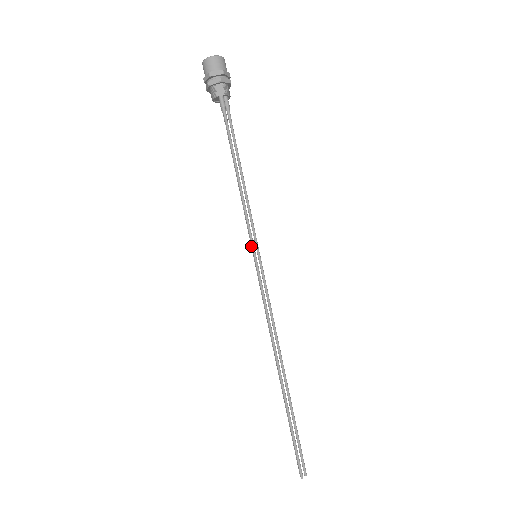
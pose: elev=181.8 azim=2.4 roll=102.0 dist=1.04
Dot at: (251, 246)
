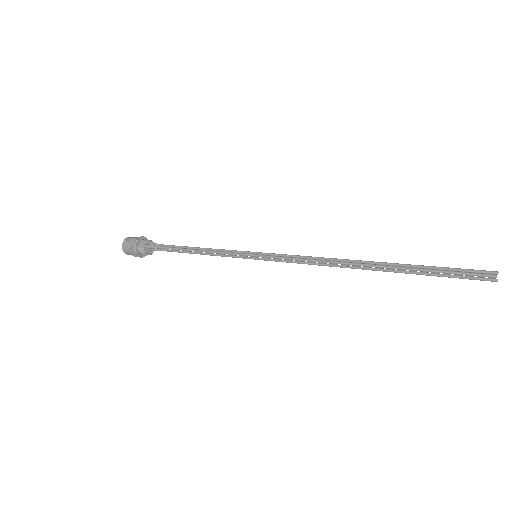
Dot at: occluded
